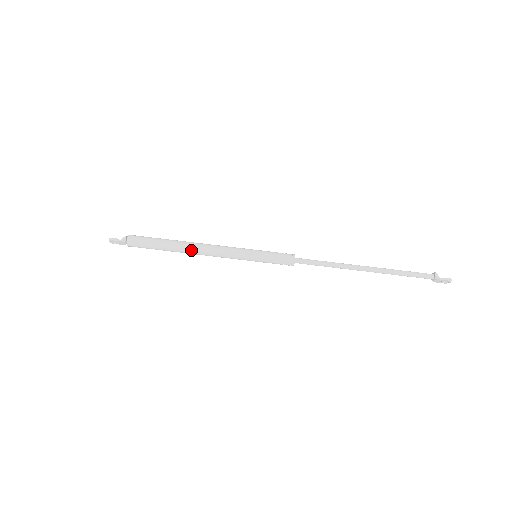
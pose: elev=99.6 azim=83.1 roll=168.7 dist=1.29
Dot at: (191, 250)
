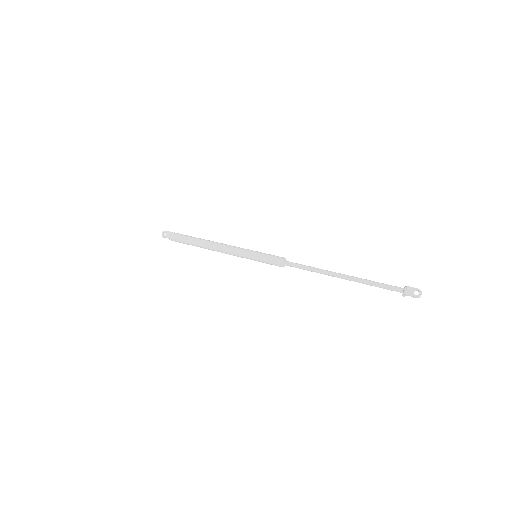
Dot at: (213, 242)
